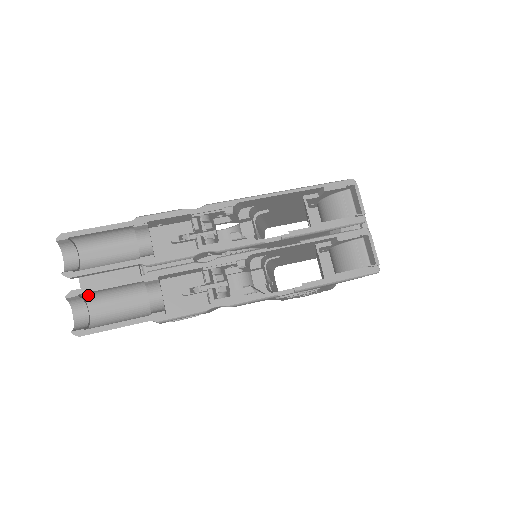
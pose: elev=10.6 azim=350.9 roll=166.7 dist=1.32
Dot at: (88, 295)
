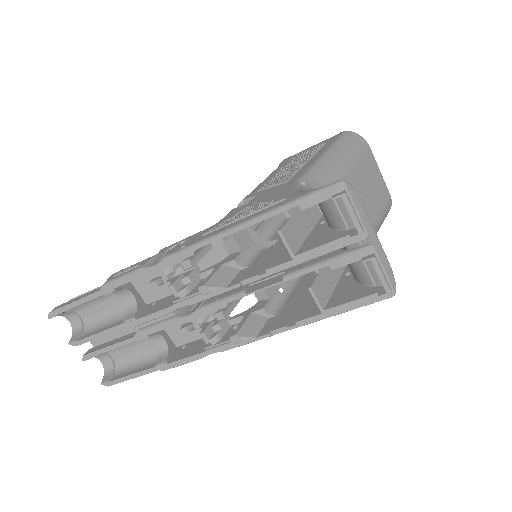
Dot at: occluded
